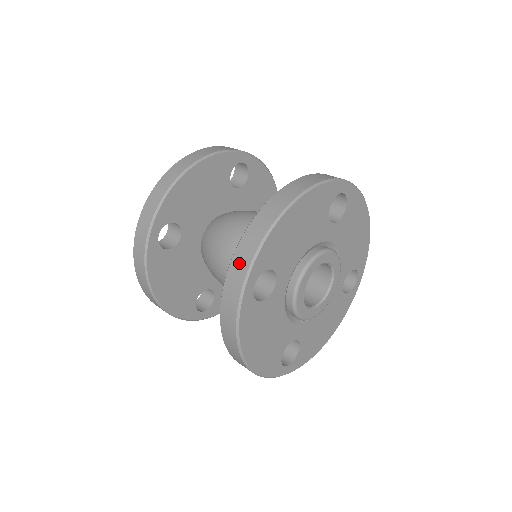
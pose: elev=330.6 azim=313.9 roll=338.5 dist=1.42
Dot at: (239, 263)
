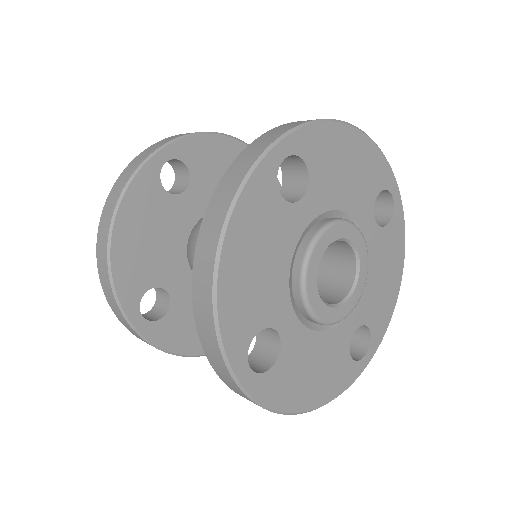
Dot at: (214, 360)
